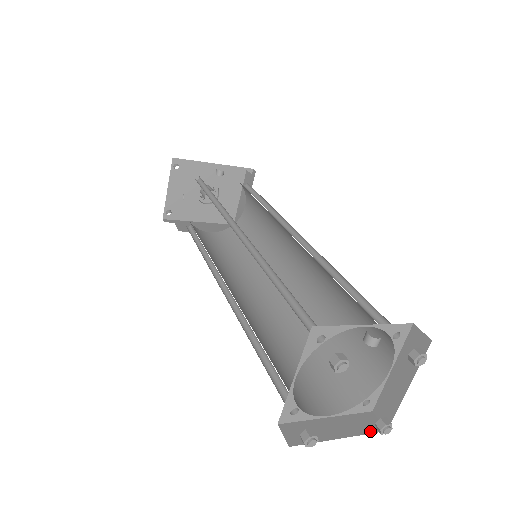
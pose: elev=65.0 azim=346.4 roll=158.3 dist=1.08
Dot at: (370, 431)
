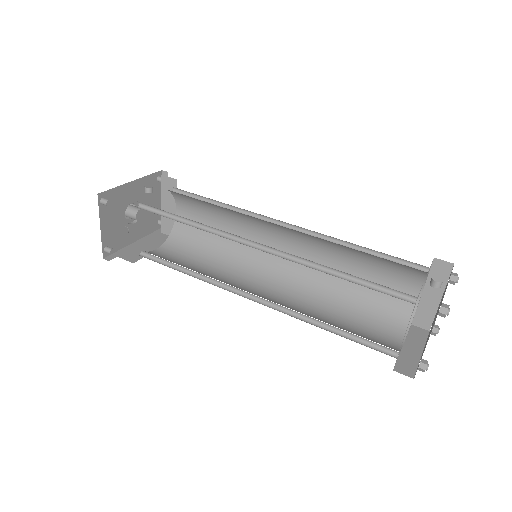
Dot at: (425, 338)
